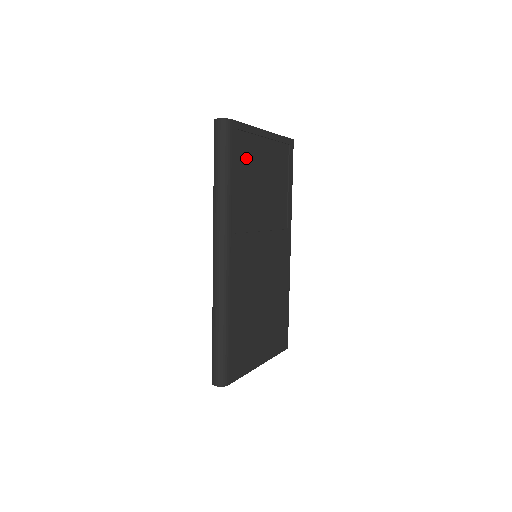
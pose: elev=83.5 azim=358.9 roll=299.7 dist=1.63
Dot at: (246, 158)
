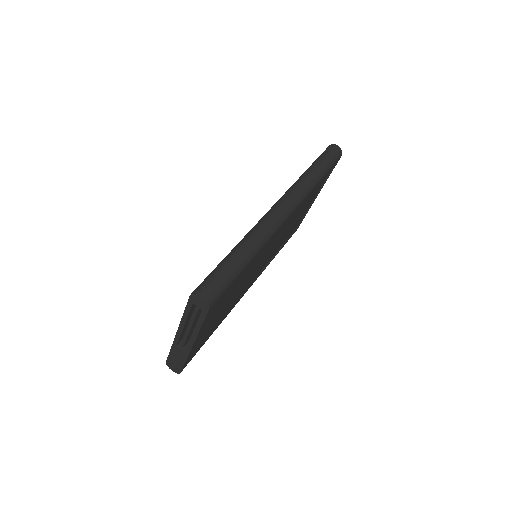
Dot at: (318, 187)
